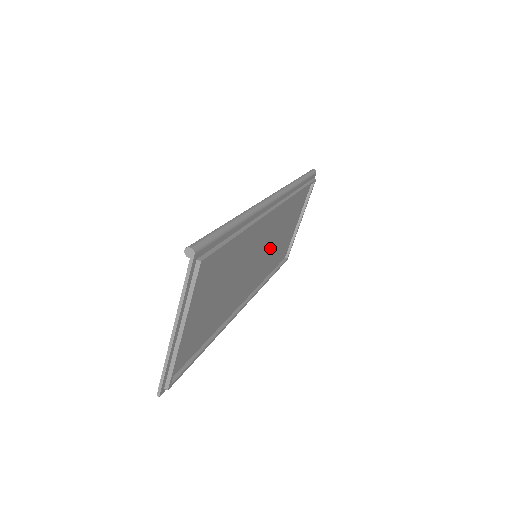
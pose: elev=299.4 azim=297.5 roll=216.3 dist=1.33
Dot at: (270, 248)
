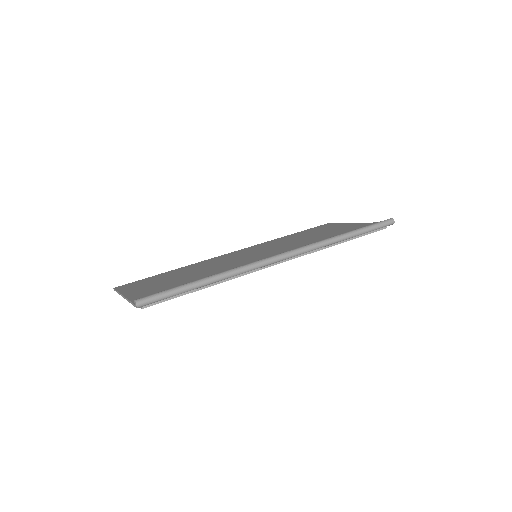
Dot at: occluded
